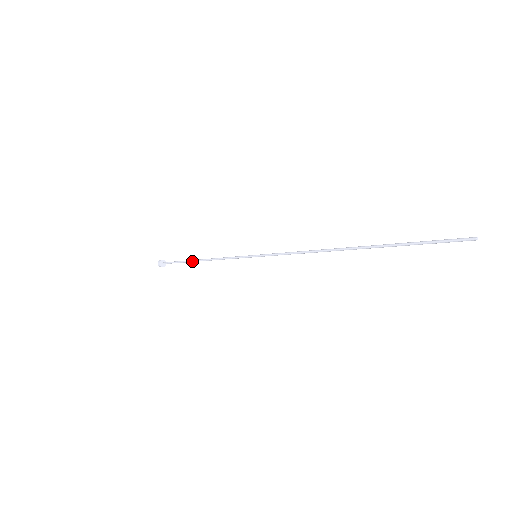
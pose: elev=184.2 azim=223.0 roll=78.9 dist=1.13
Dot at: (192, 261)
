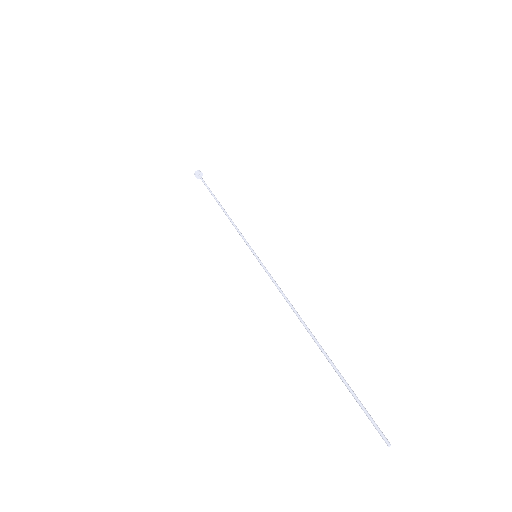
Dot at: (216, 201)
